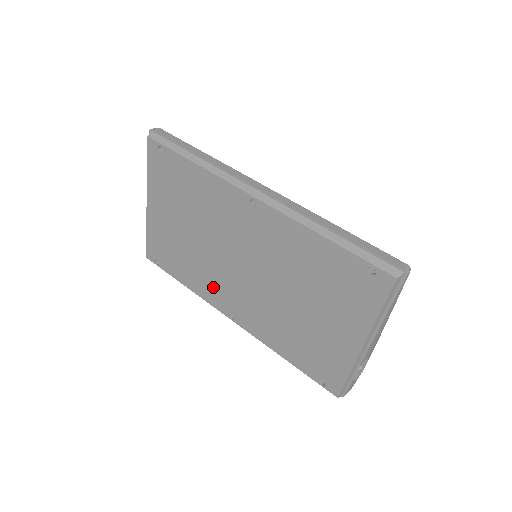
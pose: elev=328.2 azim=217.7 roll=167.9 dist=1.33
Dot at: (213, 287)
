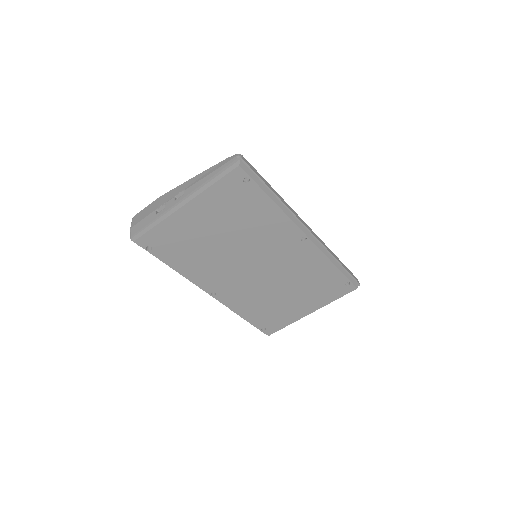
Dot at: (211, 275)
